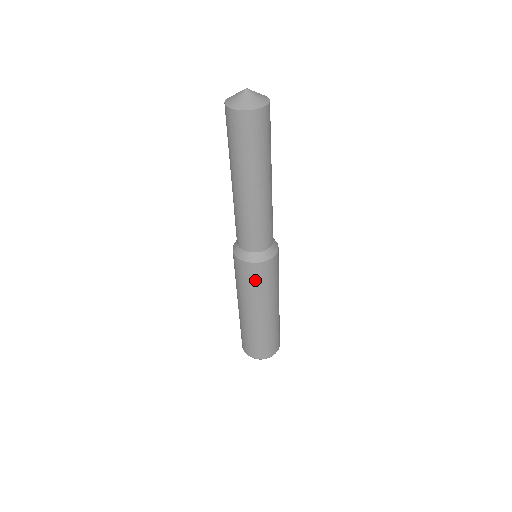
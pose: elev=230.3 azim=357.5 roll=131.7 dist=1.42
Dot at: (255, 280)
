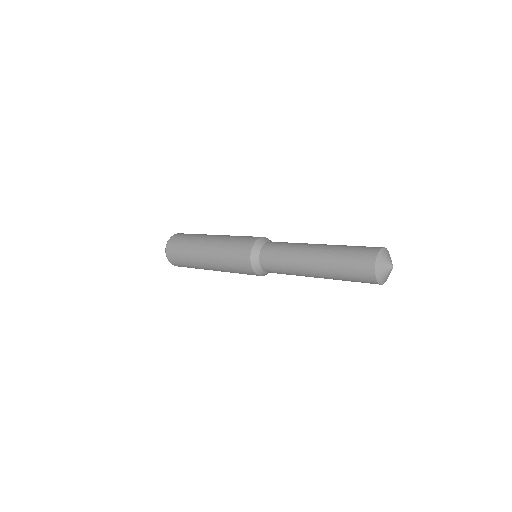
Dot at: occluded
